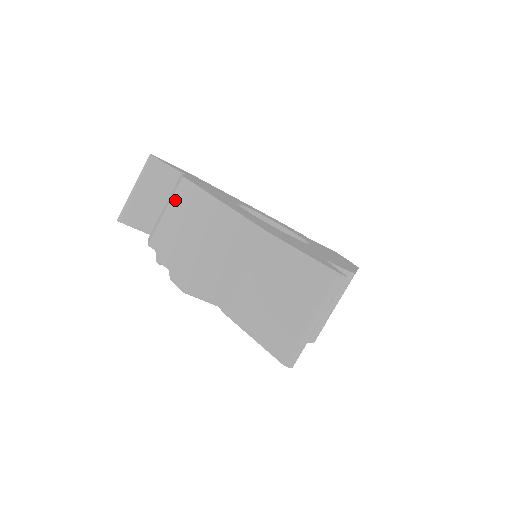
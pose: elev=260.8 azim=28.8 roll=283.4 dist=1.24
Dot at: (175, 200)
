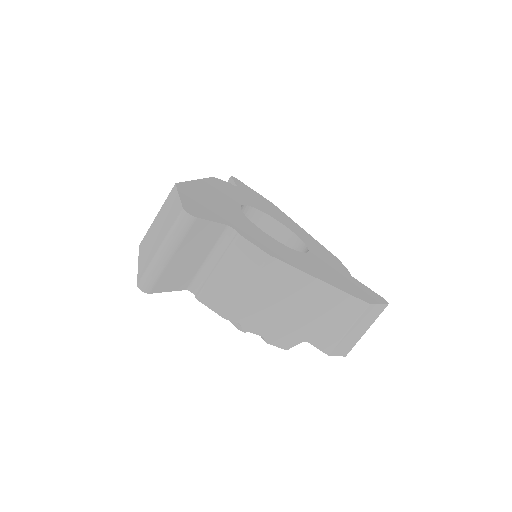
Dot at: occluded
